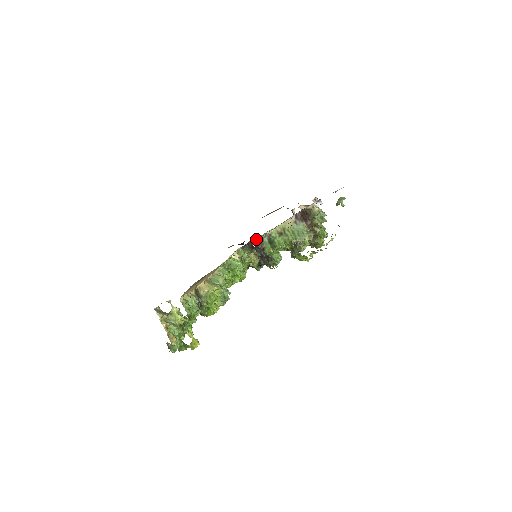
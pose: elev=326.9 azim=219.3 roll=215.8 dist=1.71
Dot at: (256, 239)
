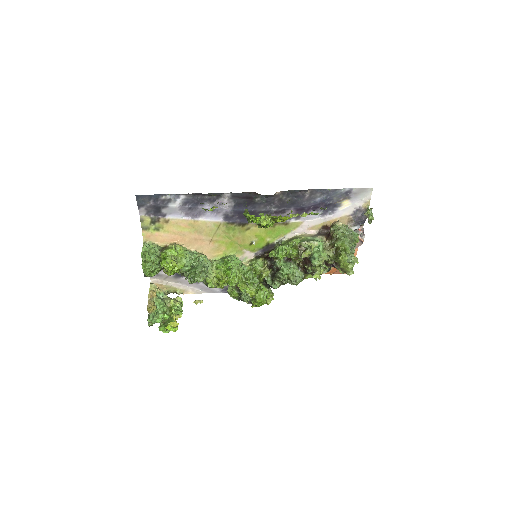
Dot at: occluded
